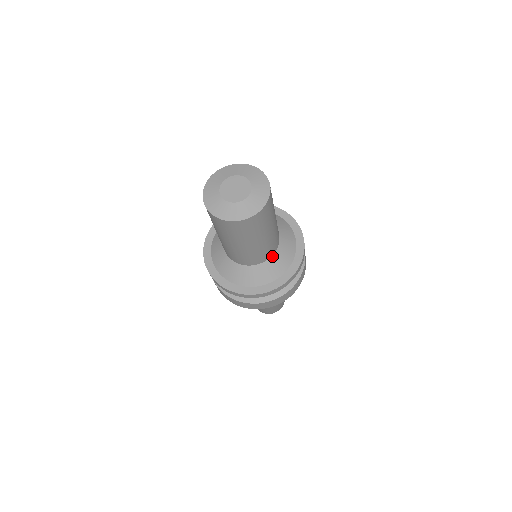
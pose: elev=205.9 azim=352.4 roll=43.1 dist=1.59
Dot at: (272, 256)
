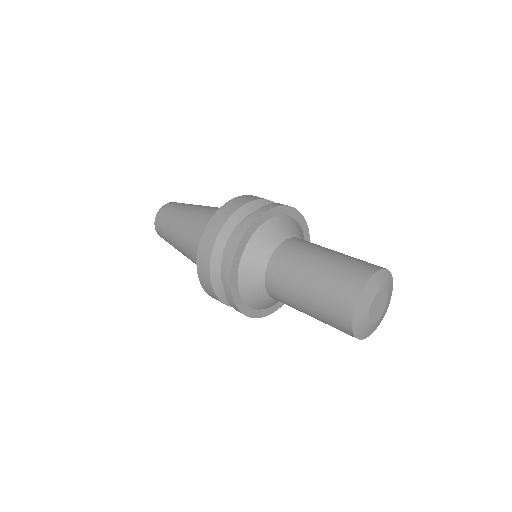
Dot at: occluded
